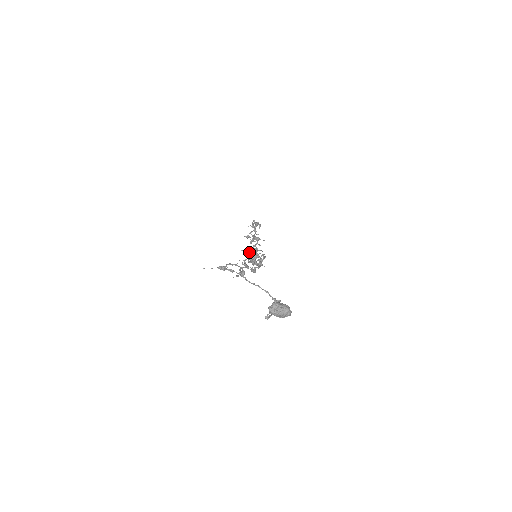
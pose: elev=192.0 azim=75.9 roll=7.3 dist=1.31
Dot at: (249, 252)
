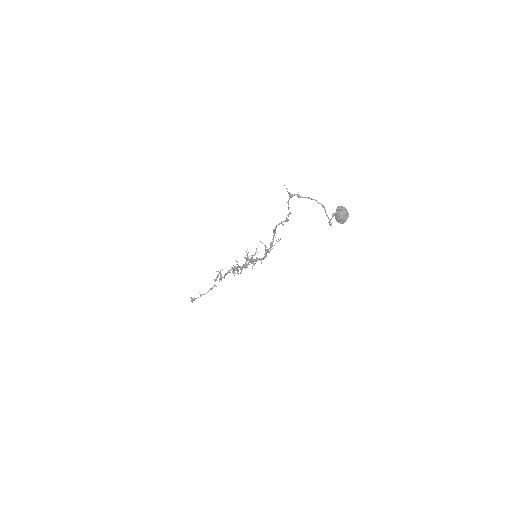
Dot at: occluded
